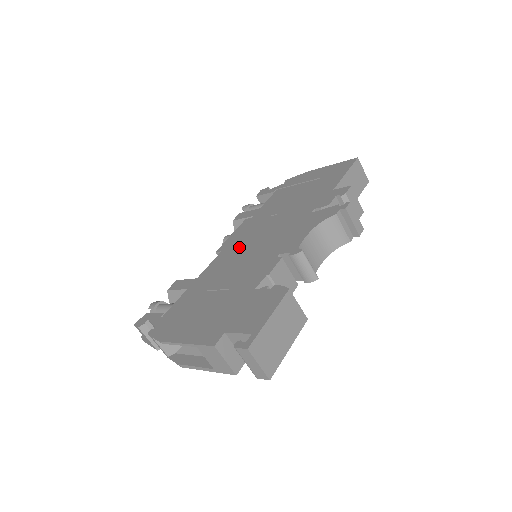
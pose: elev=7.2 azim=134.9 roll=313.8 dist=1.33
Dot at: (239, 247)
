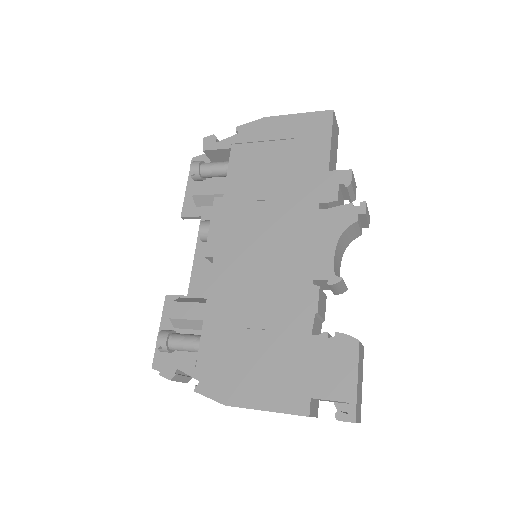
Dot at: (240, 255)
